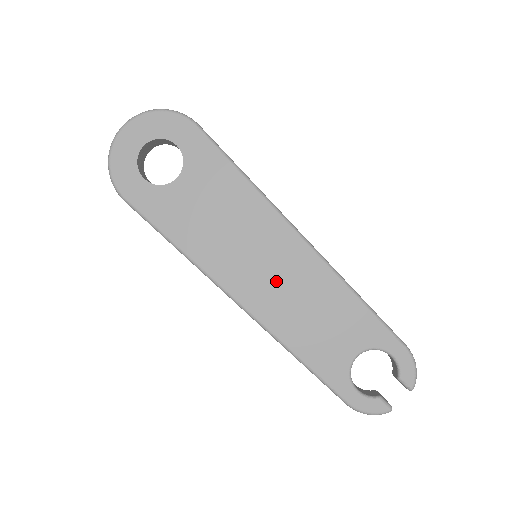
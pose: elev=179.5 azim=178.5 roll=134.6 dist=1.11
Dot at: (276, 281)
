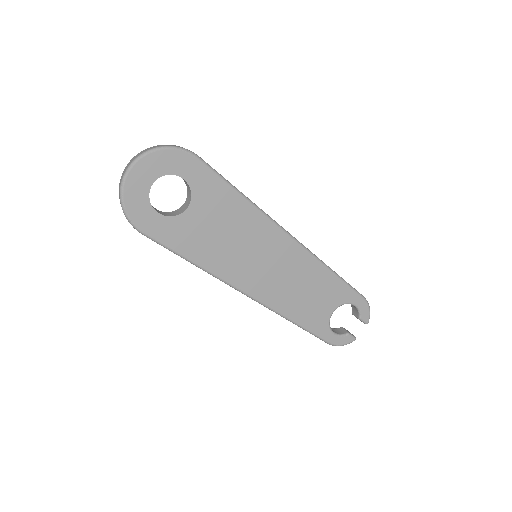
Dot at: (276, 274)
